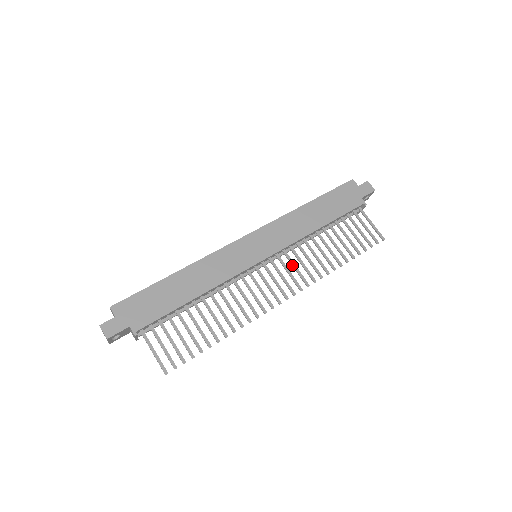
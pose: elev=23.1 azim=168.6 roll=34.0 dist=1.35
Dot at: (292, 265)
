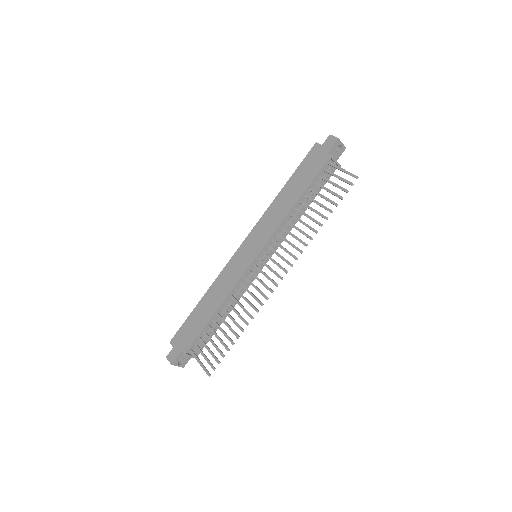
Dot at: (281, 248)
